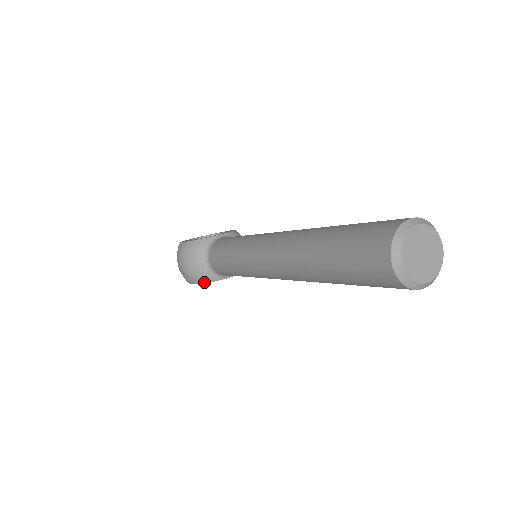
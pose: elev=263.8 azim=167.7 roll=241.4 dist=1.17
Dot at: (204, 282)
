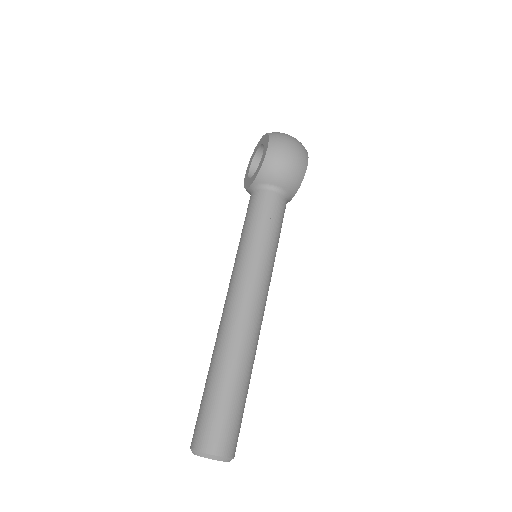
Dot at: occluded
